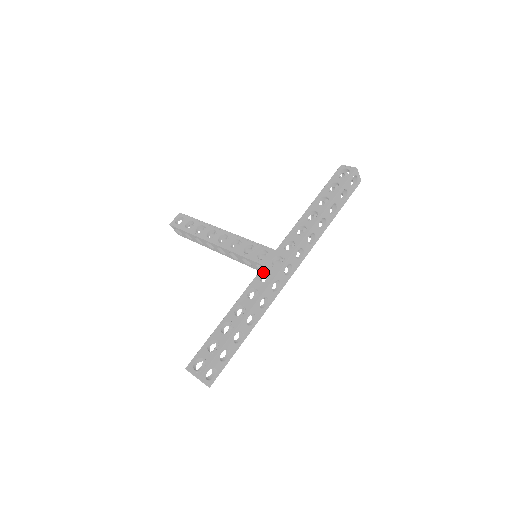
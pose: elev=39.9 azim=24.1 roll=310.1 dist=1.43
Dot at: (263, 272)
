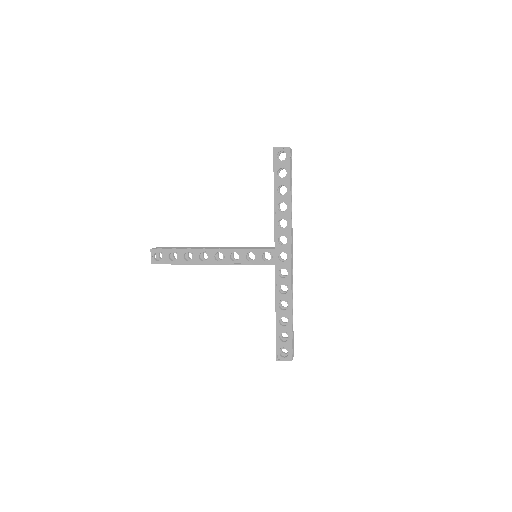
Dot at: occluded
